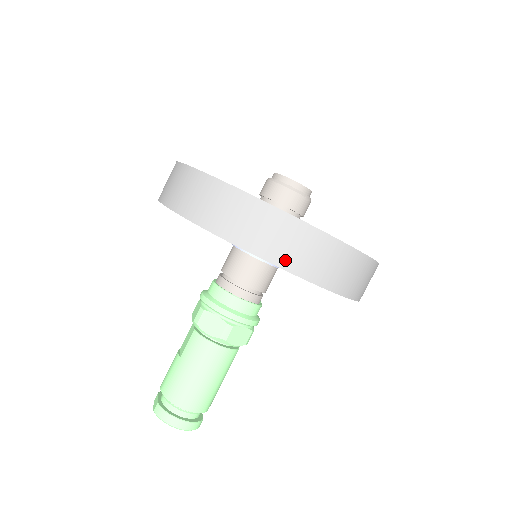
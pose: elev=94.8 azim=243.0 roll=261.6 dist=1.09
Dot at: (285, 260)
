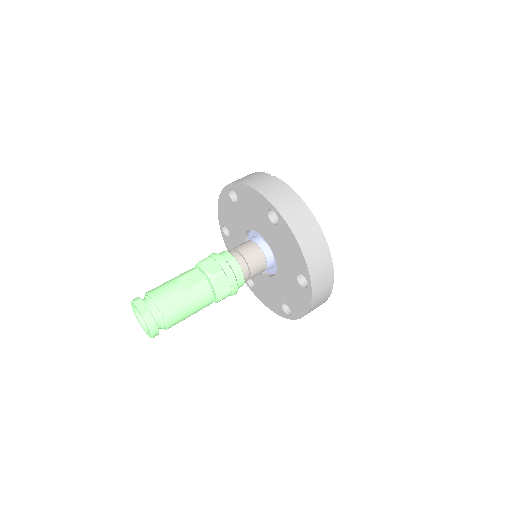
Dot at: (315, 298)
